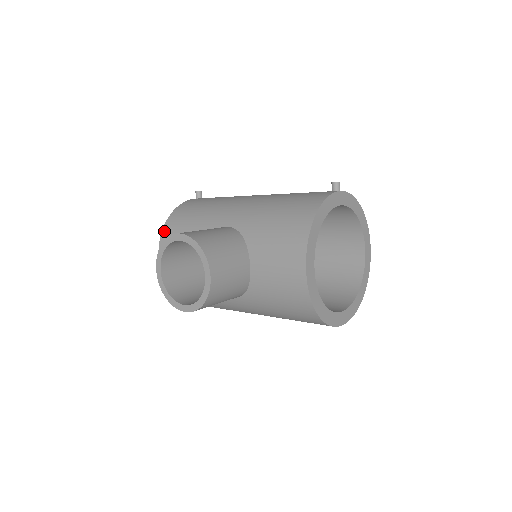
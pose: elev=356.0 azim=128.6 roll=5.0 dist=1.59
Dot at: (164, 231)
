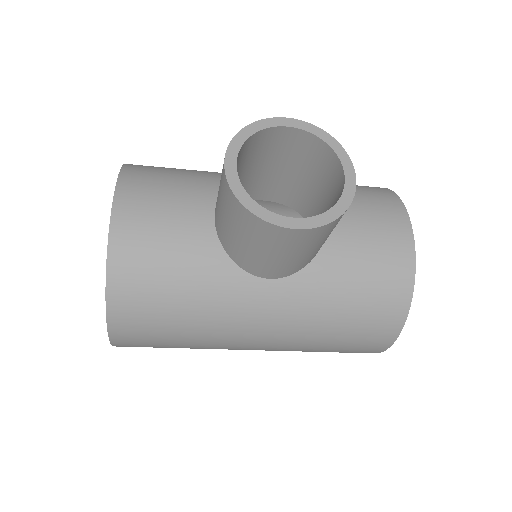
Dot at: (126, 173)
